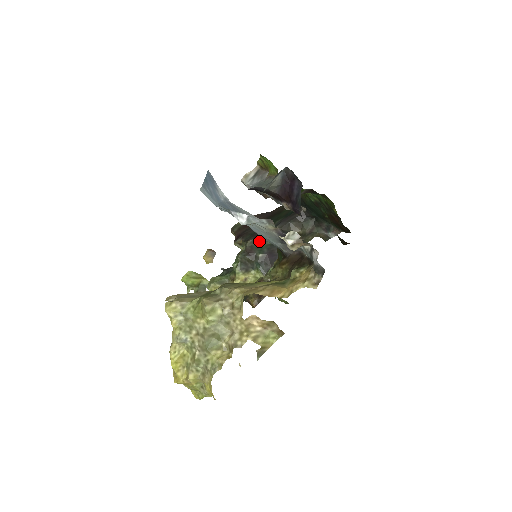
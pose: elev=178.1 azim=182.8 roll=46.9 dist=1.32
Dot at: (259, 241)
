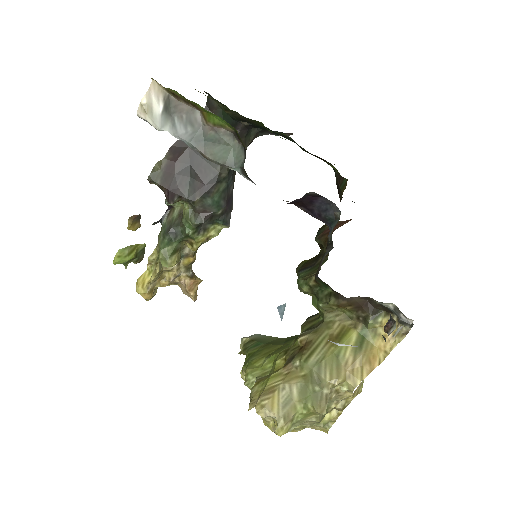
Dot at: (210, 196)
